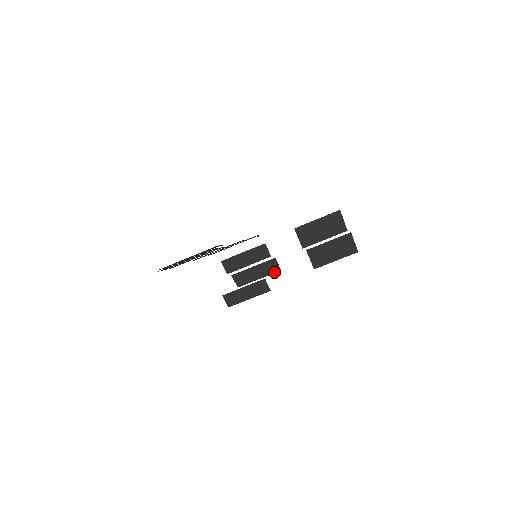
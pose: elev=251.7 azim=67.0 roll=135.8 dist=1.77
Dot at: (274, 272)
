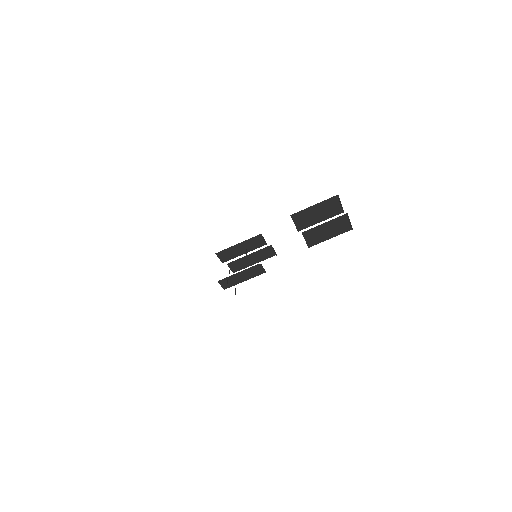
Dot at: (270, 257)
